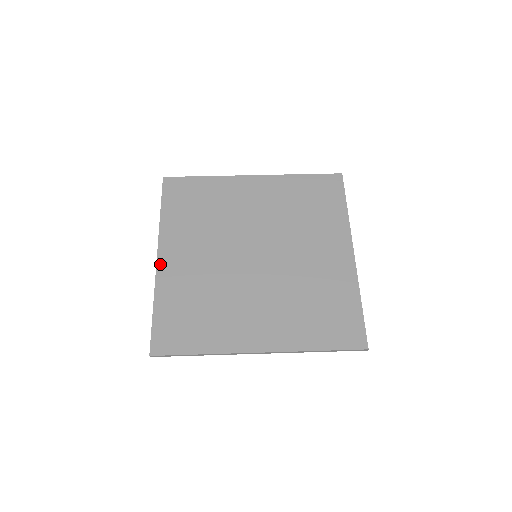
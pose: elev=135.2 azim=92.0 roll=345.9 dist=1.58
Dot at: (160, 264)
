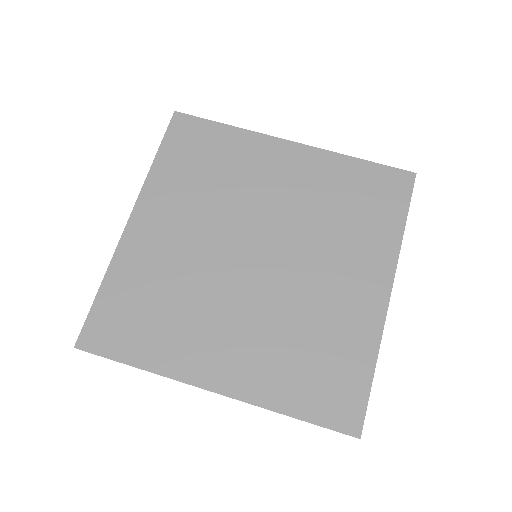
Dot at: (129, 229)
